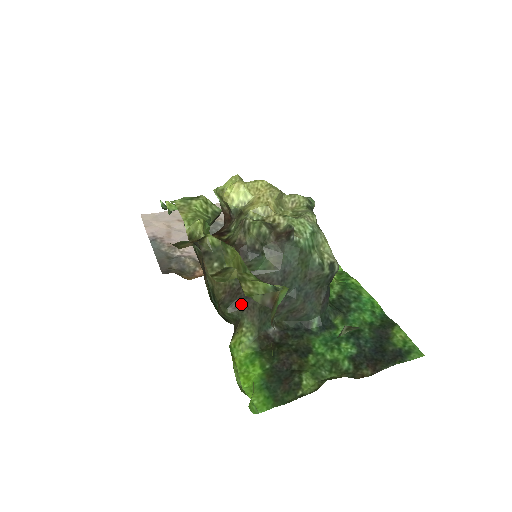
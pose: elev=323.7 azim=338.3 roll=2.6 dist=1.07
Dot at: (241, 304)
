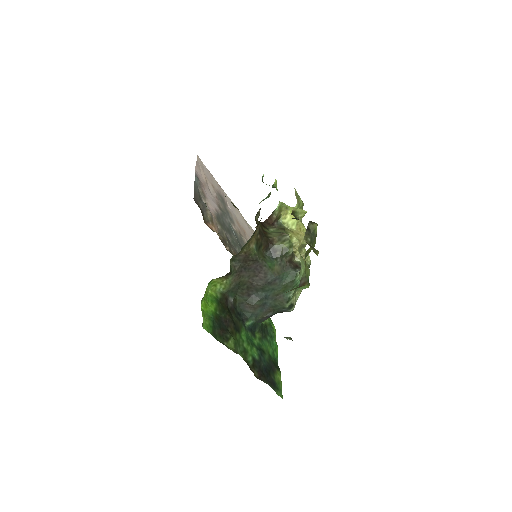
Dot at: (240, 268)
